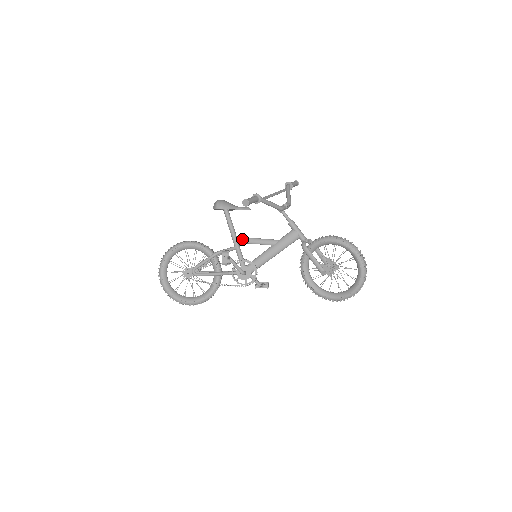
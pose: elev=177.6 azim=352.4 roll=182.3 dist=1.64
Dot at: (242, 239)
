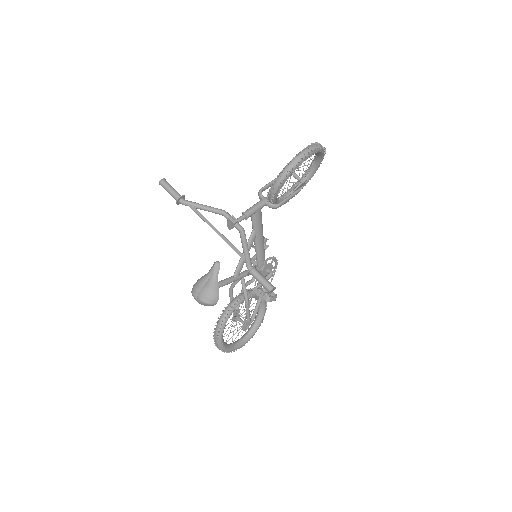
Dot at: (239, 271)
